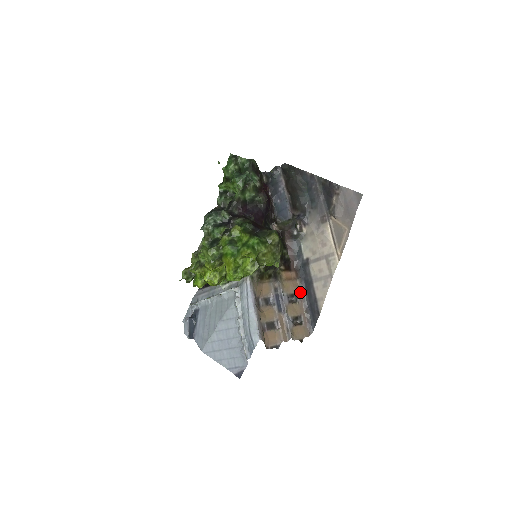
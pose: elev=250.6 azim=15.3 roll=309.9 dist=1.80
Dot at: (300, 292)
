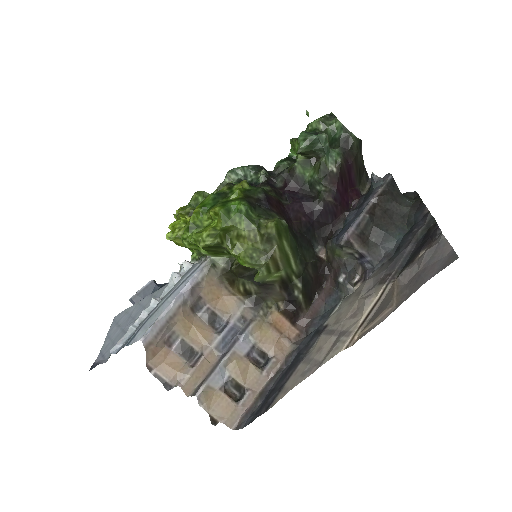
Dot at: (280, 363)
